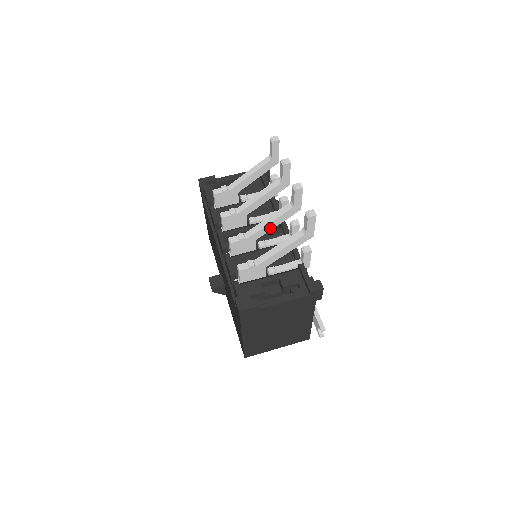
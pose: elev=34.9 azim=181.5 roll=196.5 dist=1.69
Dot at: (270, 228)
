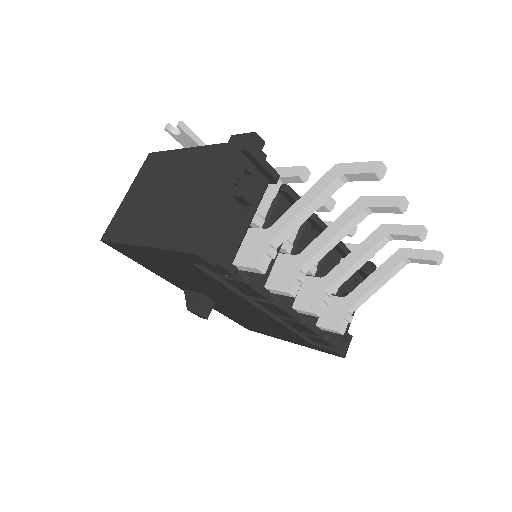
Dot at: occluded
